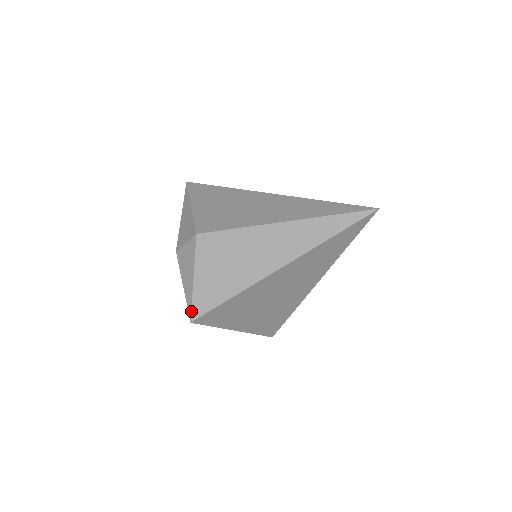
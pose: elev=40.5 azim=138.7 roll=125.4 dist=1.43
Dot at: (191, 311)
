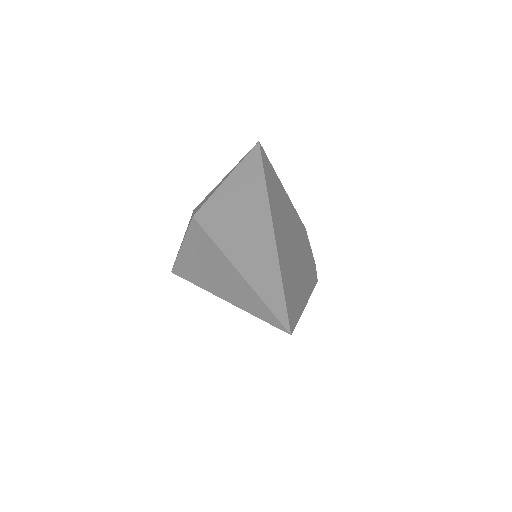
Dot at: (173, 265)
